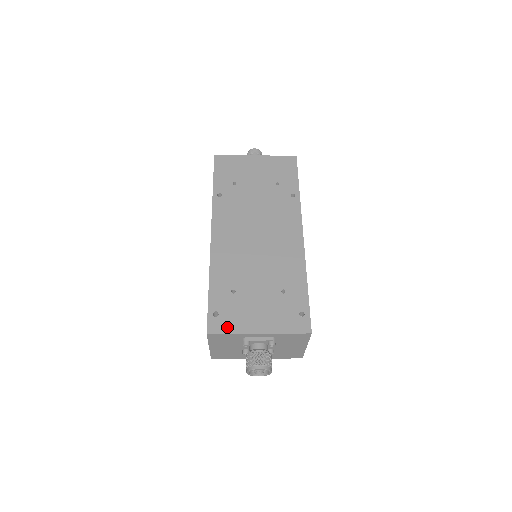
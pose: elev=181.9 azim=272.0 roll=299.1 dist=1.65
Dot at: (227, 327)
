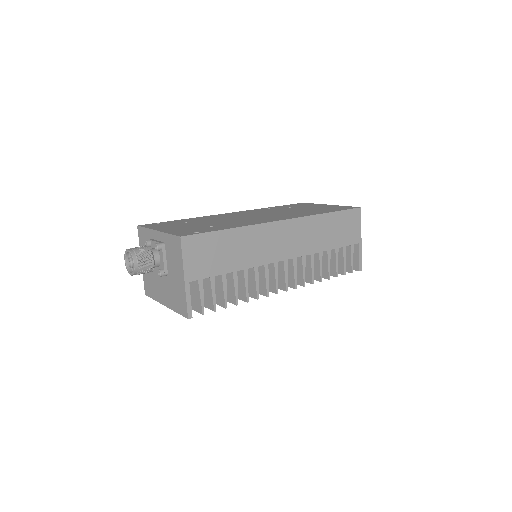
Dot at: (151, 226)
